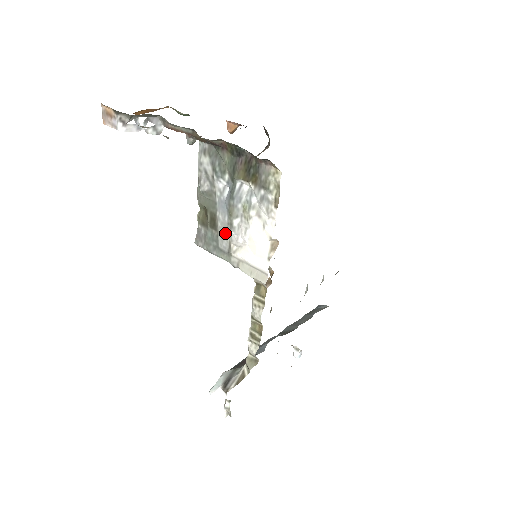
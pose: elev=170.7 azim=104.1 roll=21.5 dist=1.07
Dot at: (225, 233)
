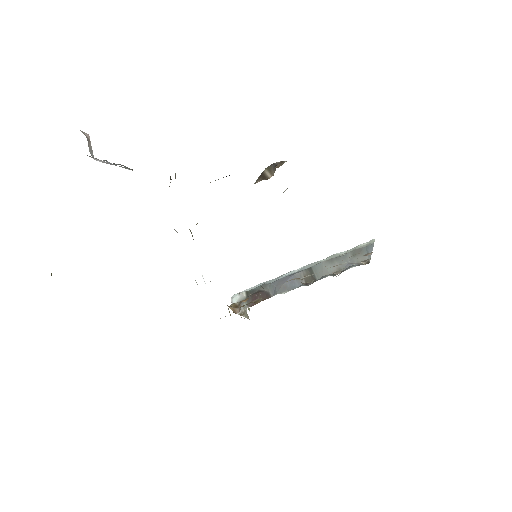
Dot at: occluded
